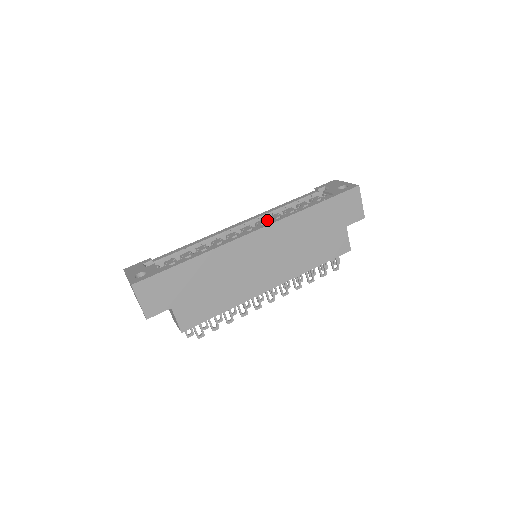
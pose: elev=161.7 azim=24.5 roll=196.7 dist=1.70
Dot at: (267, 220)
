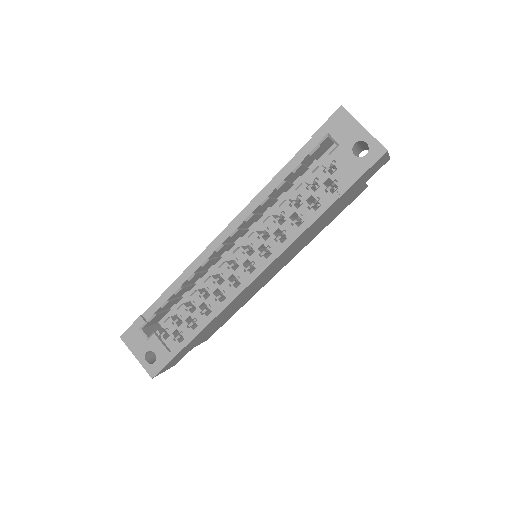
Dot at: (256, 212)
